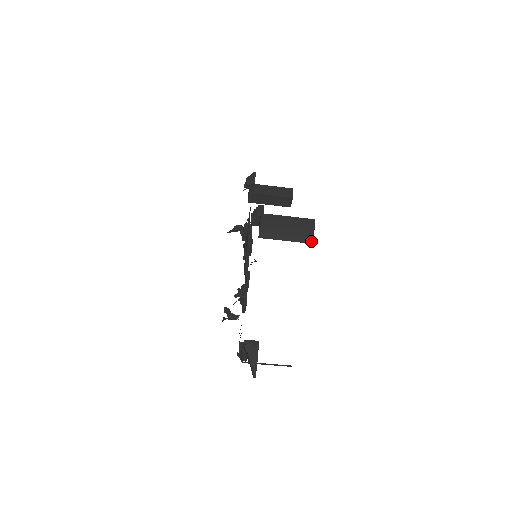
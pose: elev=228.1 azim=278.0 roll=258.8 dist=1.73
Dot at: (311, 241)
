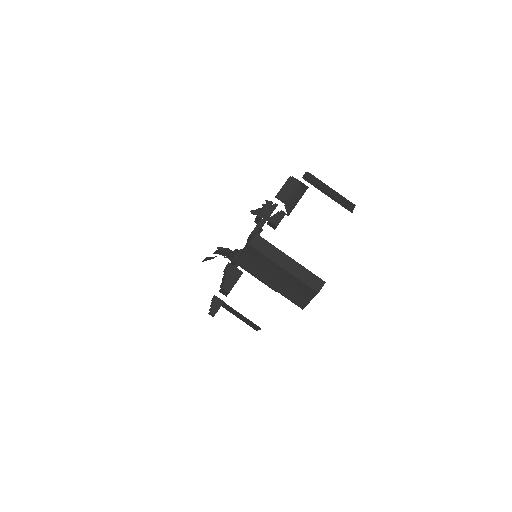
Dot at: (351, 211)
